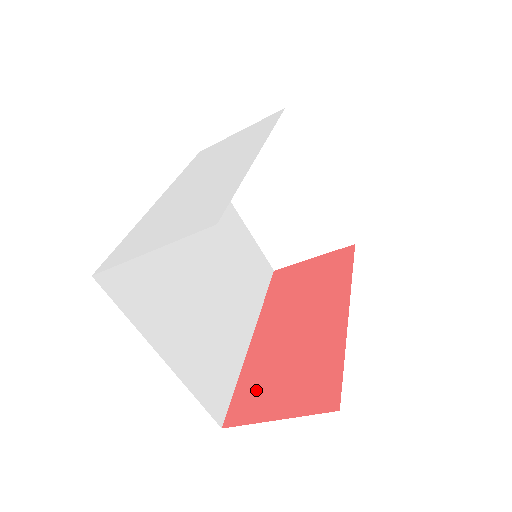
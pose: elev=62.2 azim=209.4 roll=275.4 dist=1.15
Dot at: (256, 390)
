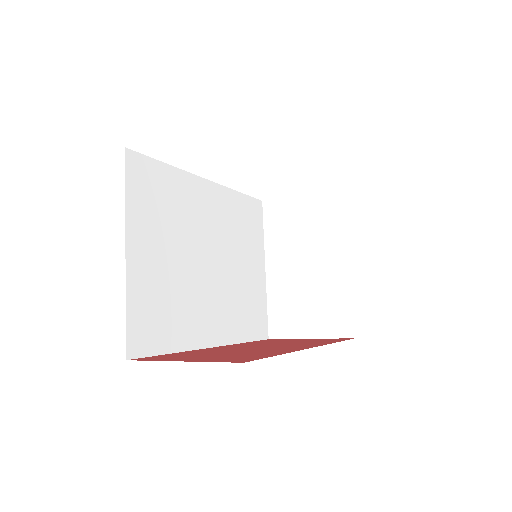
Dot at: (181, 355)
